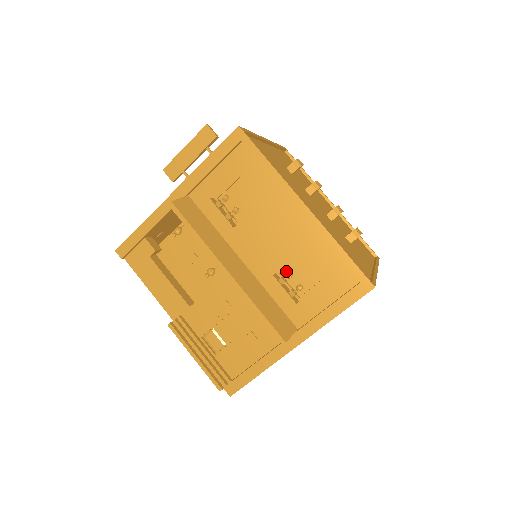
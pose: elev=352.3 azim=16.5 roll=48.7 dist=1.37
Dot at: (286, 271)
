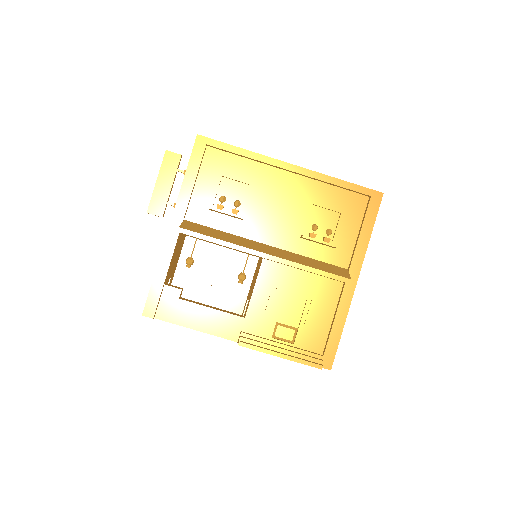
Dot at: (307, 229)
